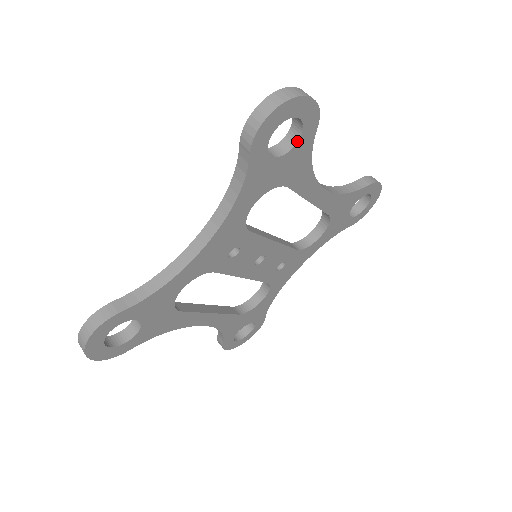
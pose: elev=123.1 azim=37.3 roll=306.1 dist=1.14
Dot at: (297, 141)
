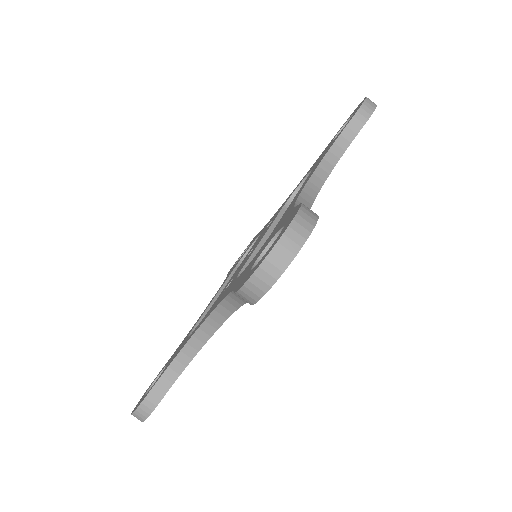
Dot at: occluded
